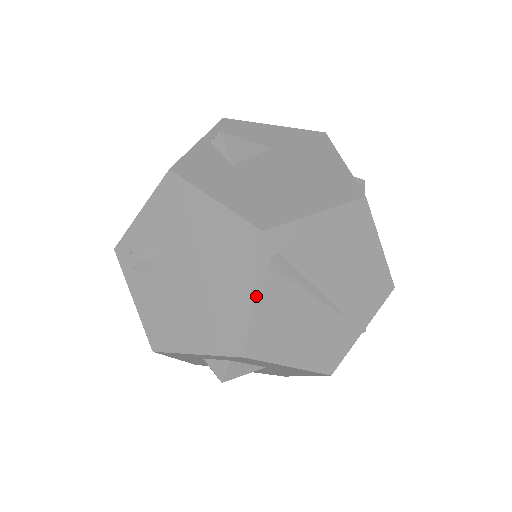
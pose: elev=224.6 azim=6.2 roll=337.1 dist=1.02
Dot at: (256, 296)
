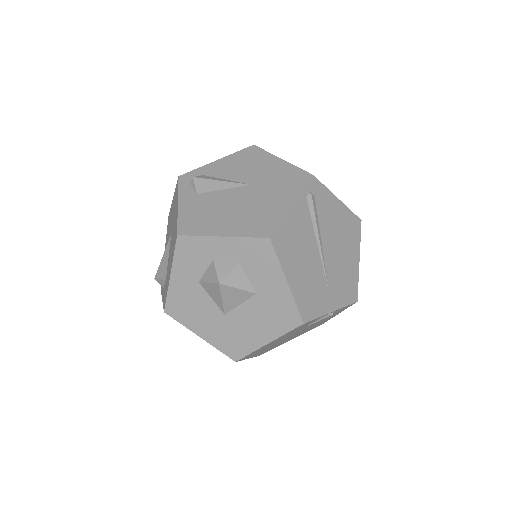
Dot at: (294, 207)
